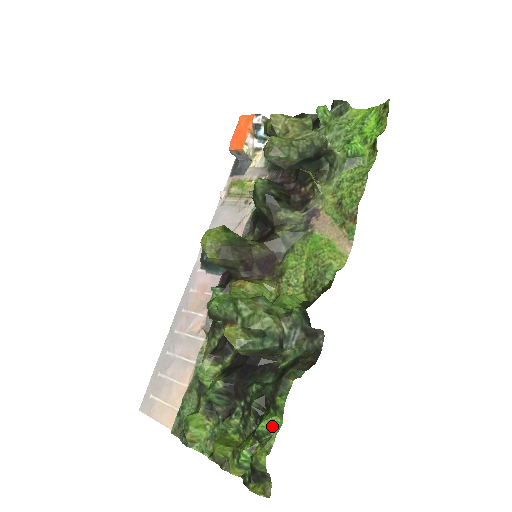
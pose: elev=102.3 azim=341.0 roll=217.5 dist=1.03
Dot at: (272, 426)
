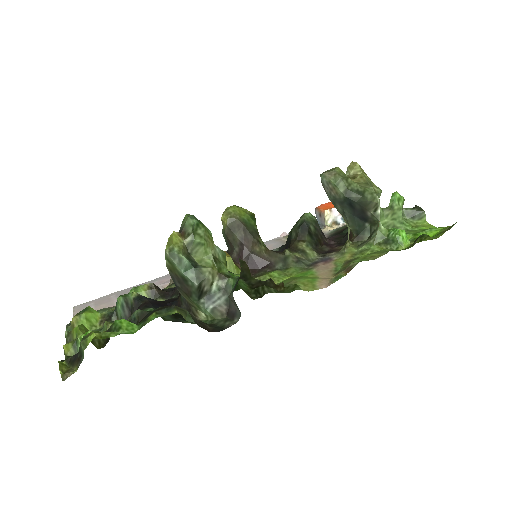
Dot at: (127, 327)
